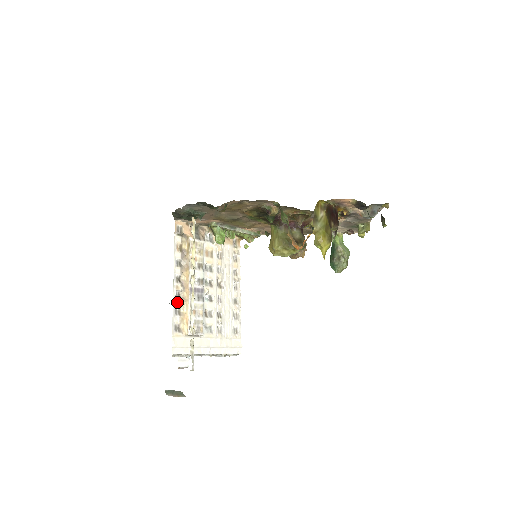
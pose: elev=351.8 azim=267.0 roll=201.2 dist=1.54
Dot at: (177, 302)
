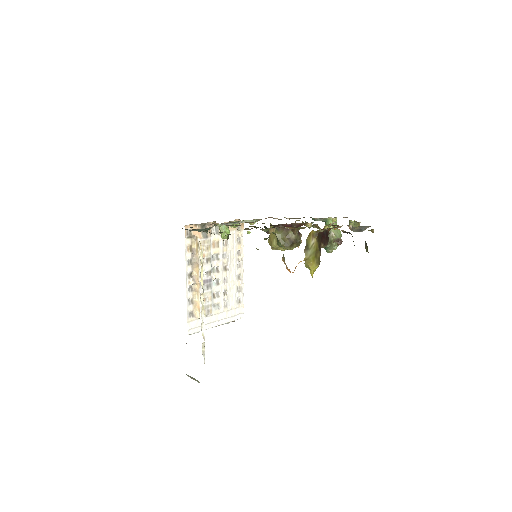
Dot at: (190, 294)
